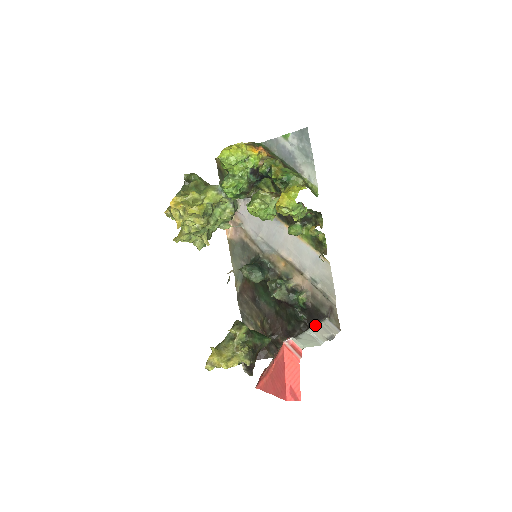
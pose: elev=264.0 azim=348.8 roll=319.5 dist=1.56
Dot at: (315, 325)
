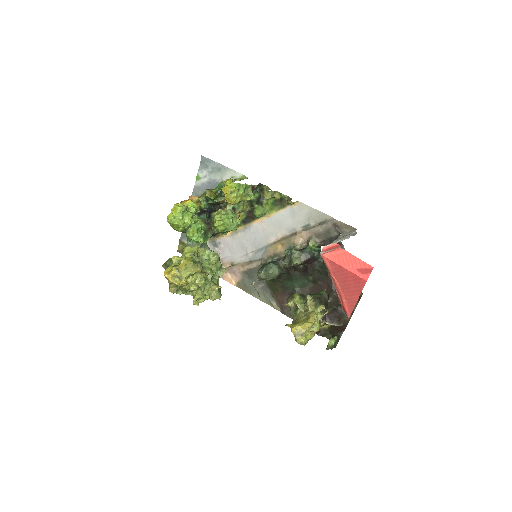
Dot at: (335, 240)
